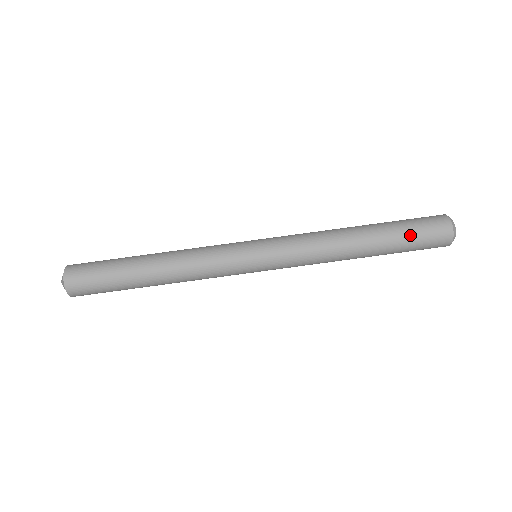
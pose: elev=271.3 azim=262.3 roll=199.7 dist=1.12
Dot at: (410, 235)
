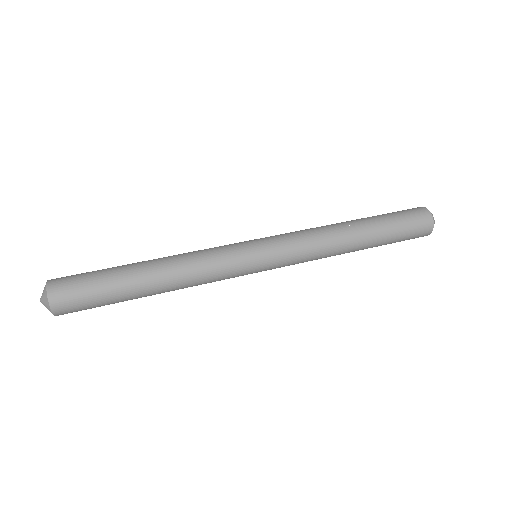
Dot at: (388, 213)
